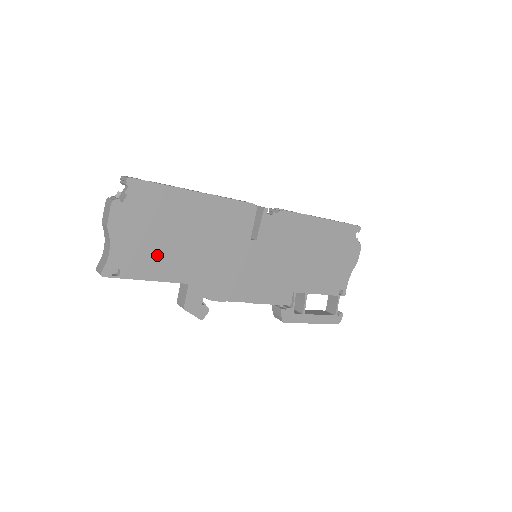
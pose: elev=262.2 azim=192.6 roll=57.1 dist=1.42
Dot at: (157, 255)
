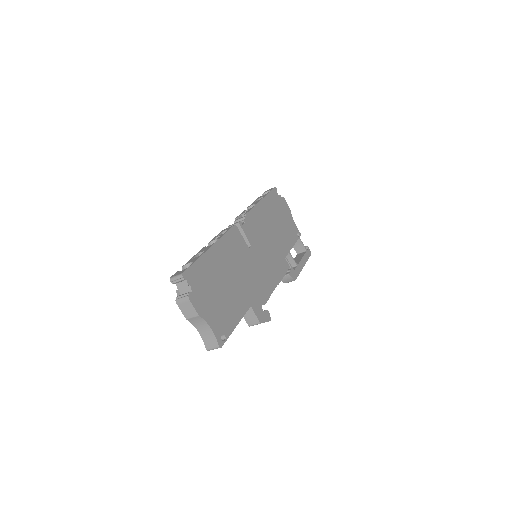
Dot at: (228, 306)
